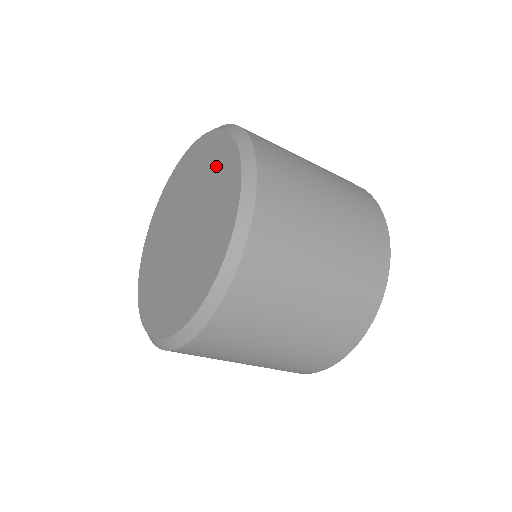
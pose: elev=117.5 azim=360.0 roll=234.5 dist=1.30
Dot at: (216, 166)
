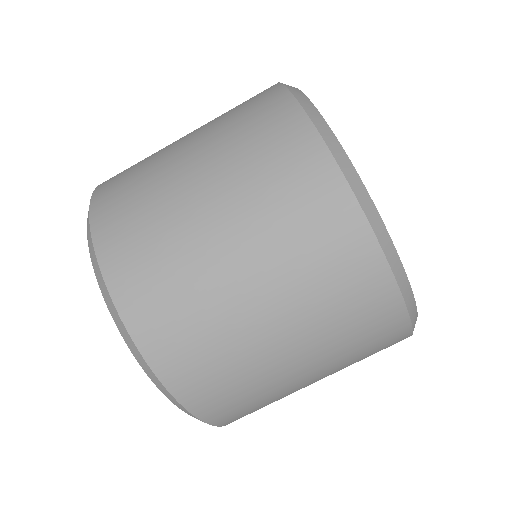
Dot at: occluded
